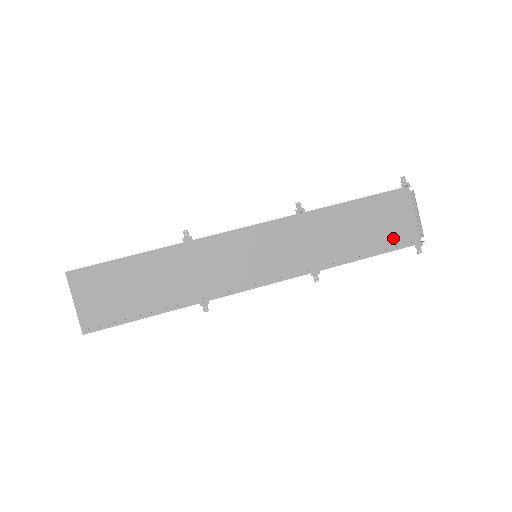
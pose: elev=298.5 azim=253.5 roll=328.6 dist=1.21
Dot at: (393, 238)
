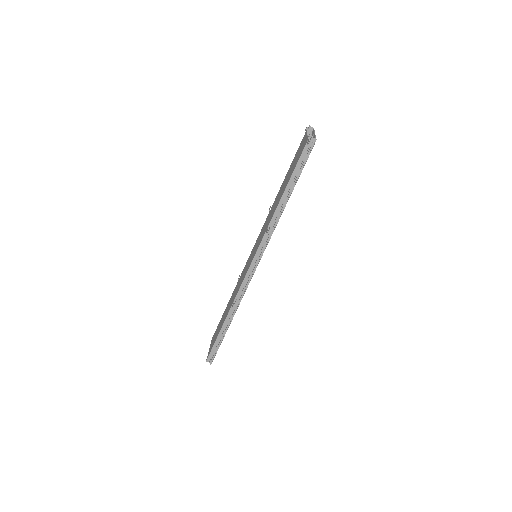
Dot at: occluded
